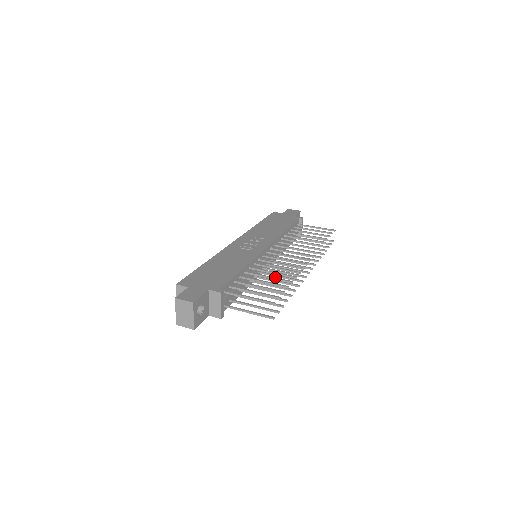
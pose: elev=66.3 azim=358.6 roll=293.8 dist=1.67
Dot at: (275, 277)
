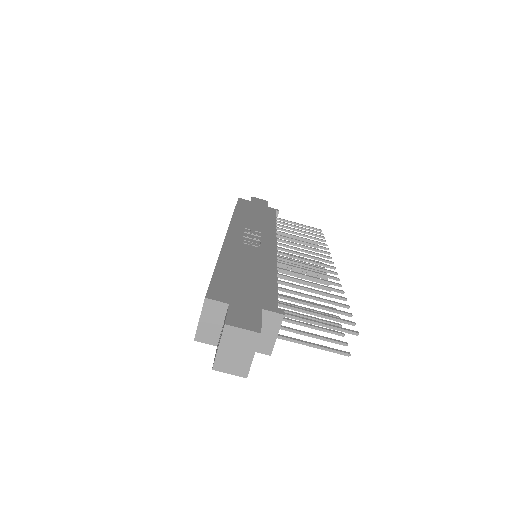
Dot at: occluded
